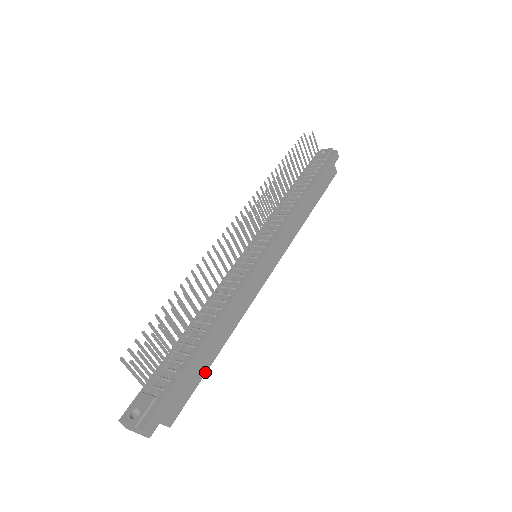
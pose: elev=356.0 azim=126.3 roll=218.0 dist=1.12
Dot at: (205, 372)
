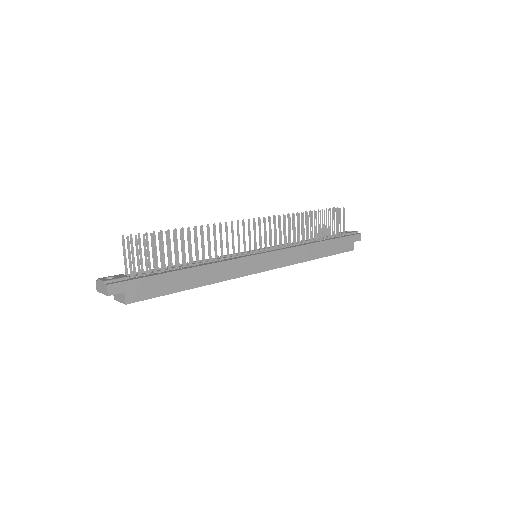
Dot at: (172, 292)
